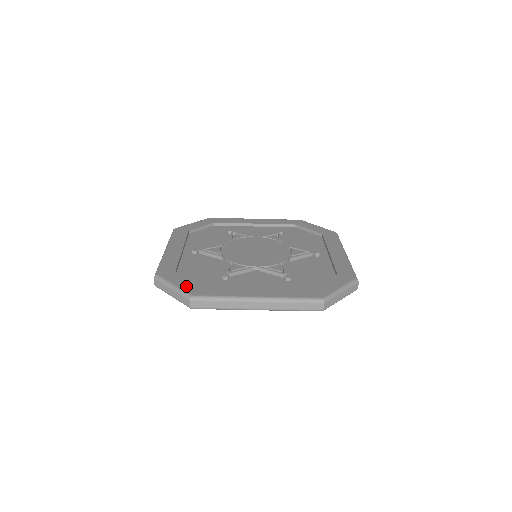
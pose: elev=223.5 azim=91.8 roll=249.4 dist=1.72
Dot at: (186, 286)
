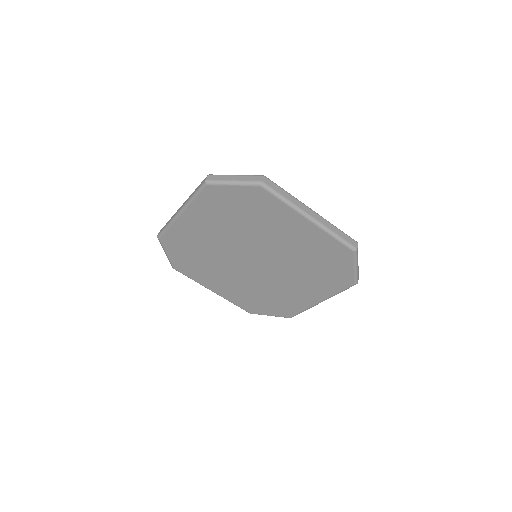
Dot at: occluded
